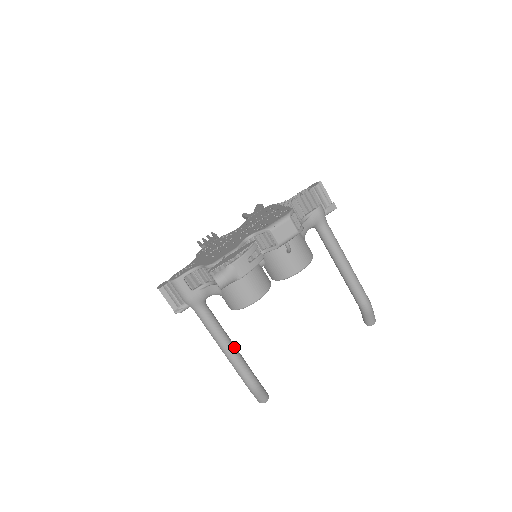
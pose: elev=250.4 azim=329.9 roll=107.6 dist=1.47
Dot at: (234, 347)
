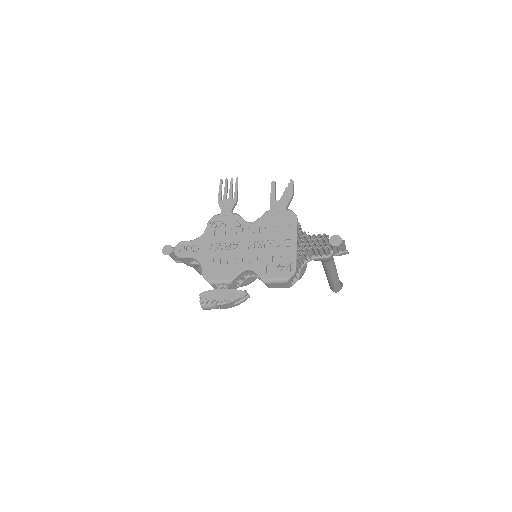
Dot at: occluded
